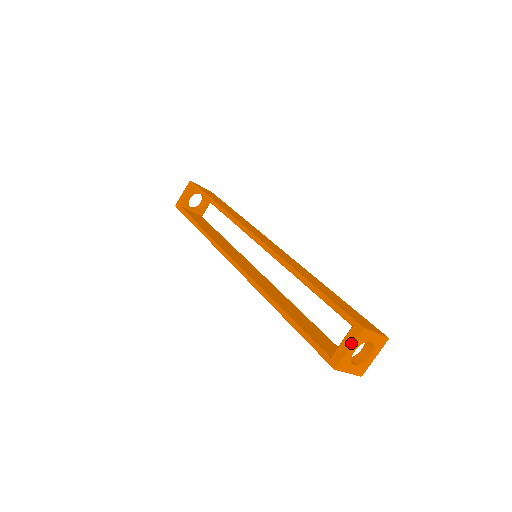
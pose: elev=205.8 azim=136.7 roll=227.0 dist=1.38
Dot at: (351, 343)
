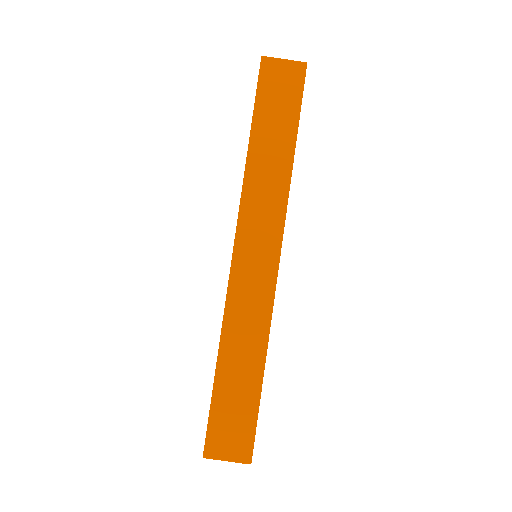
Dot at: occluded
